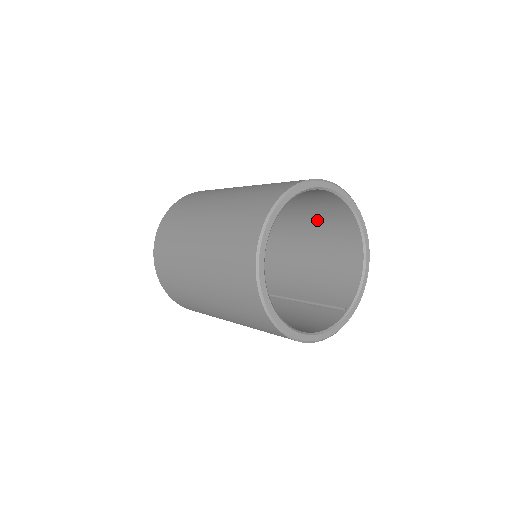
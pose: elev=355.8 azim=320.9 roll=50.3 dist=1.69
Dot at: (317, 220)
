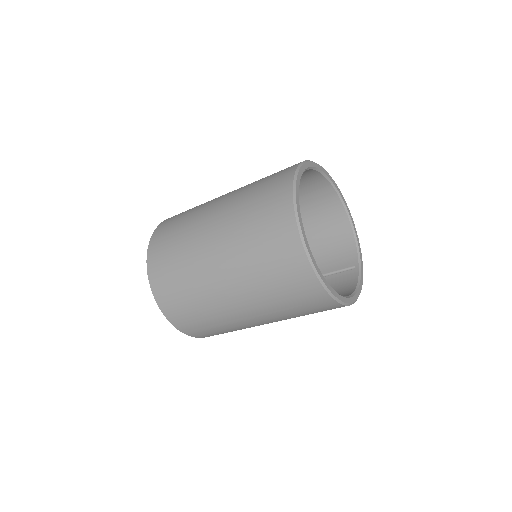
Dot at: occluded
